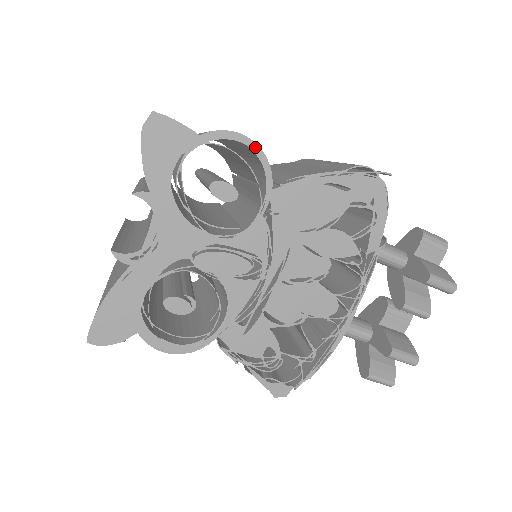
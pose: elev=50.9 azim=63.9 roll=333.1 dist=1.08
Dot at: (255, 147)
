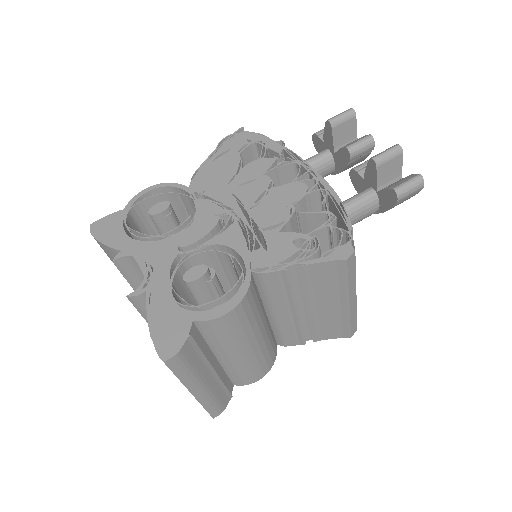
Dot at: (158, 186)
